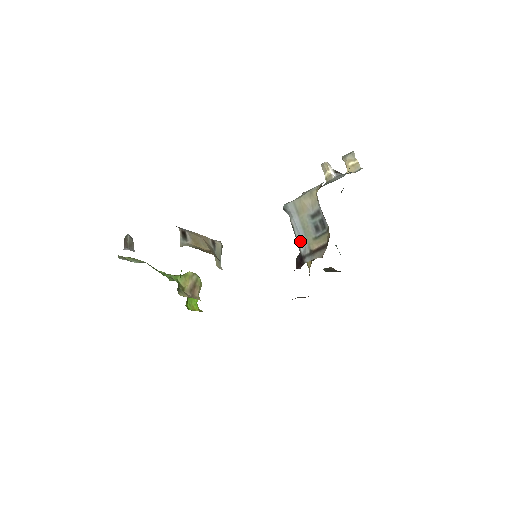
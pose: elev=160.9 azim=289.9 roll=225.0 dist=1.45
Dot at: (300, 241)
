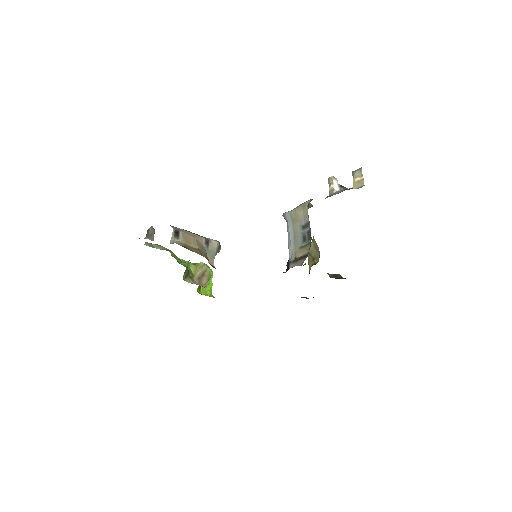
Dot at: (290, 248)
